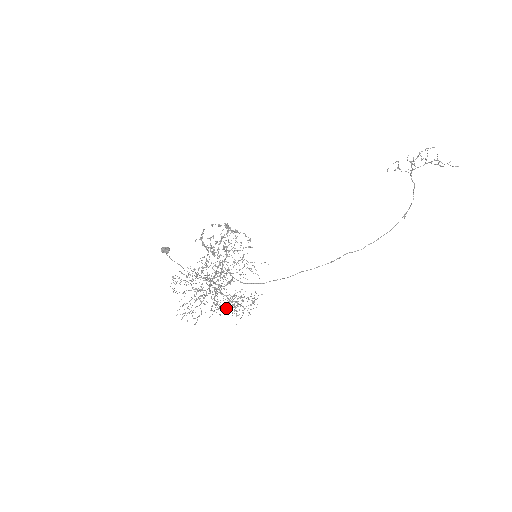
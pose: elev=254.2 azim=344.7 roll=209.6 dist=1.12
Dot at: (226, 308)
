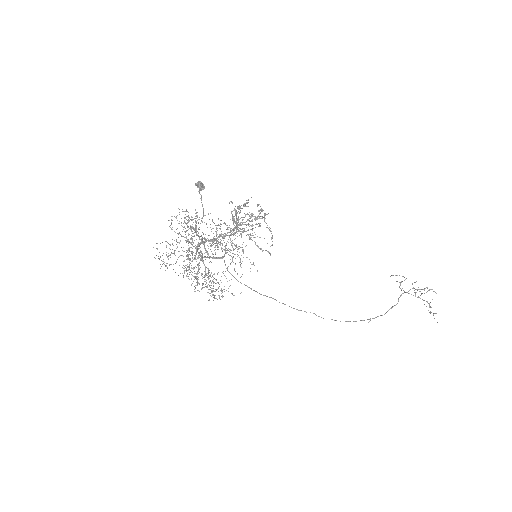
Dot at: occluded
